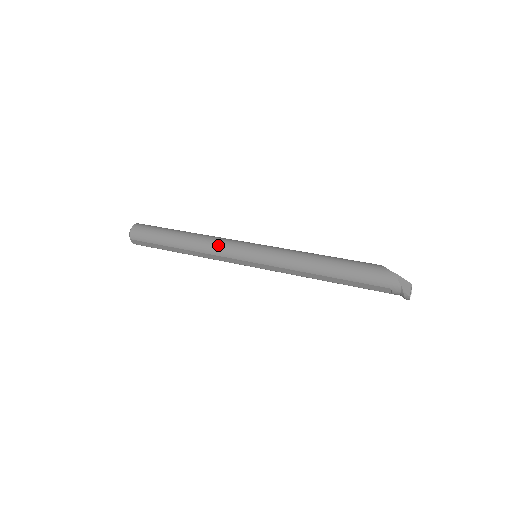
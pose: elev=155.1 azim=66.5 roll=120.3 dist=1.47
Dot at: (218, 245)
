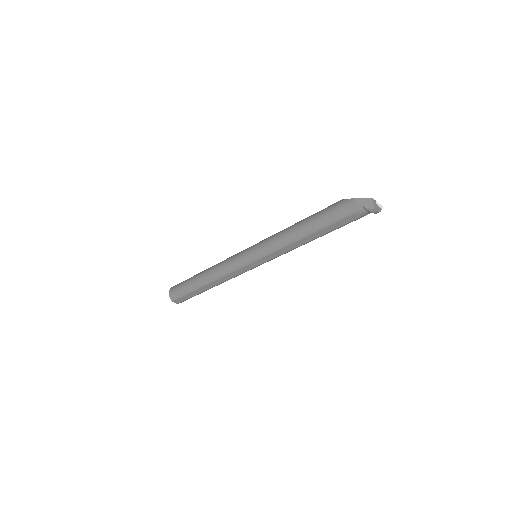
Dot at: (225, 265)
